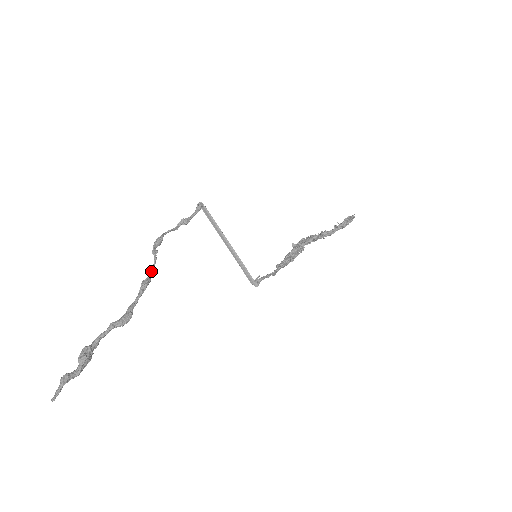
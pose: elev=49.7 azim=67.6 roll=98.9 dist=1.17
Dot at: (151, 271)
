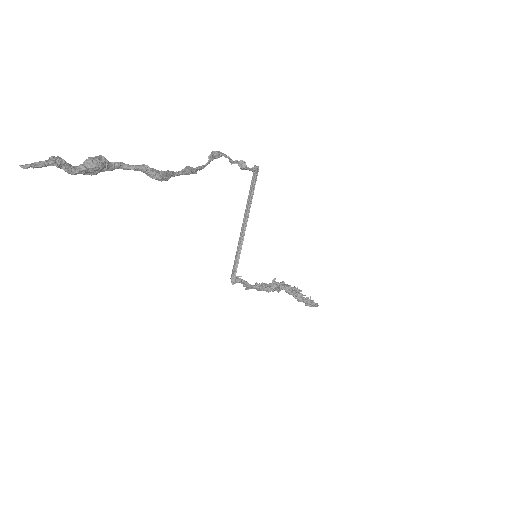
Dot at: (200, 167)
